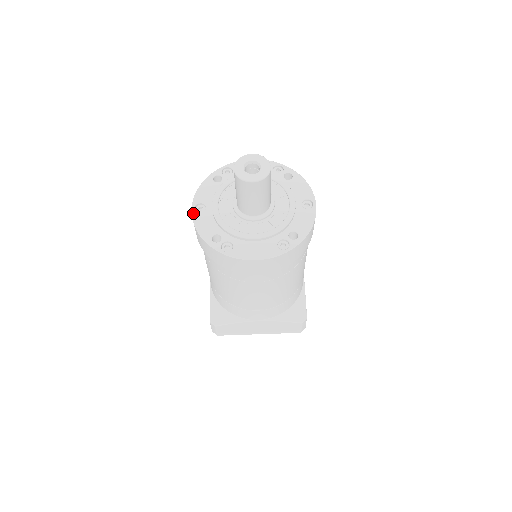
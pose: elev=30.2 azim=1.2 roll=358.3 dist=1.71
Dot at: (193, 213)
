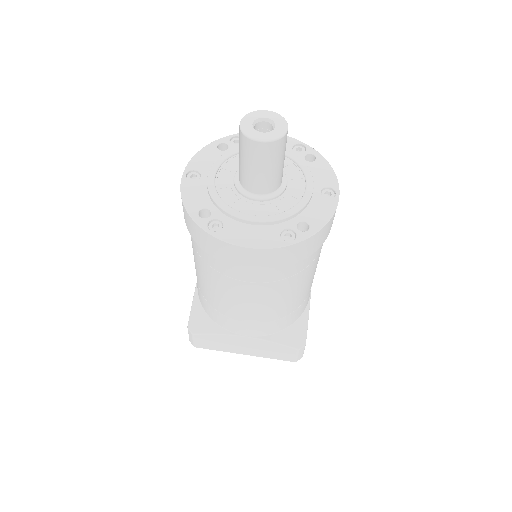
Dot at: (183, 180)
